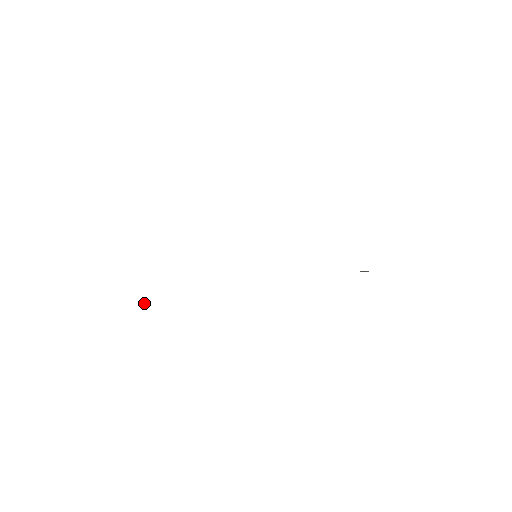
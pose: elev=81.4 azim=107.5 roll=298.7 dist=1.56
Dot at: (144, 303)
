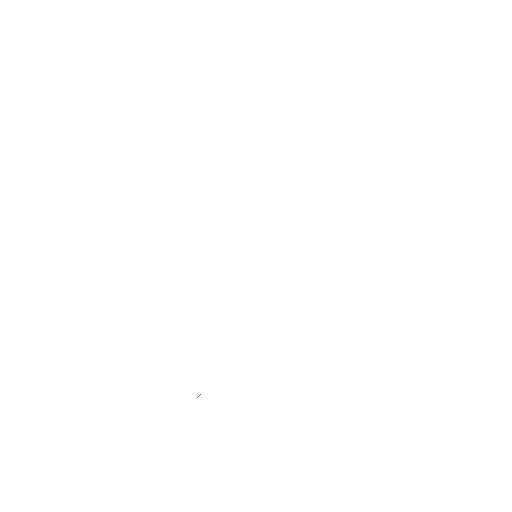
Dot at: occluded
